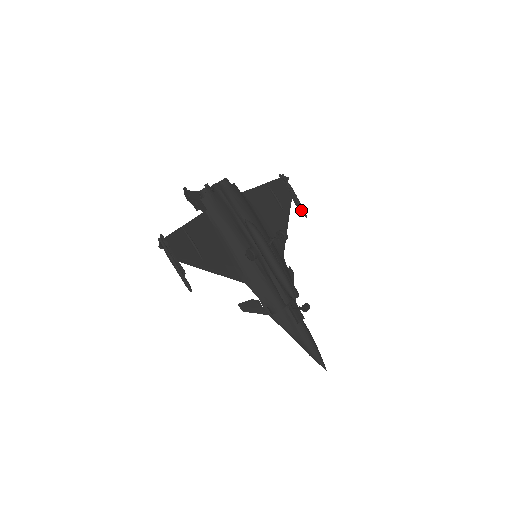
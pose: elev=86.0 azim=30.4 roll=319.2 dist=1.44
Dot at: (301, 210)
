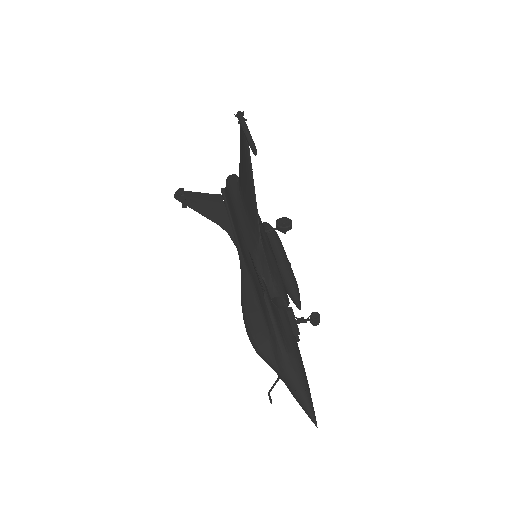
Dot at: occluded
